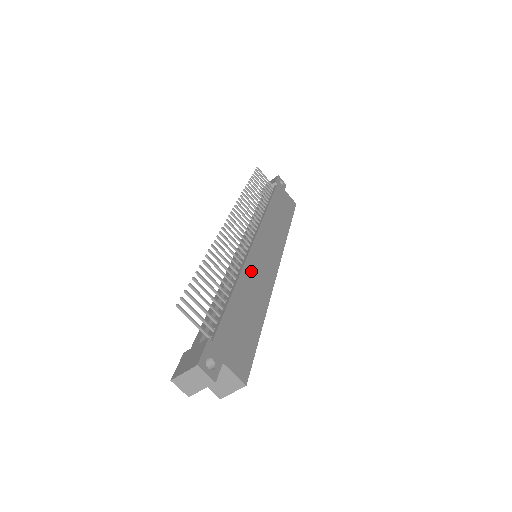
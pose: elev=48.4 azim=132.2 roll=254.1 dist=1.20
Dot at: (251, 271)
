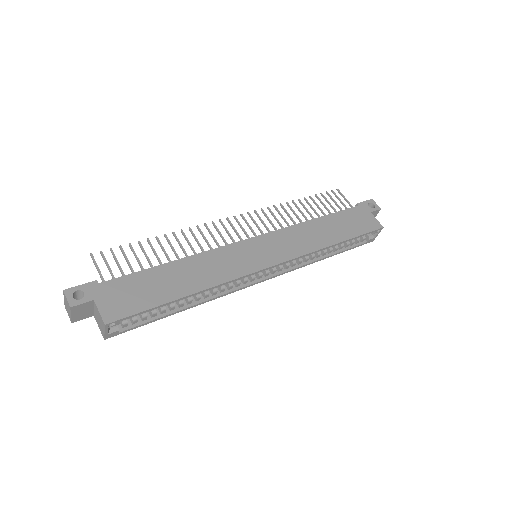
Dot at: (214, 258)
